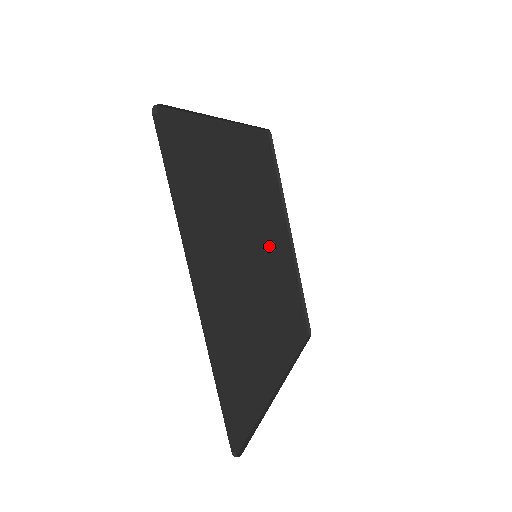
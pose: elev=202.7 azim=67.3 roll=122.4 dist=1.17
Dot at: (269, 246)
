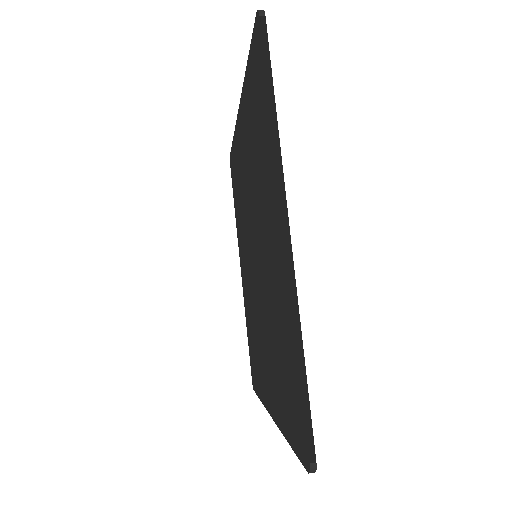
Dot at: (248, 199)
